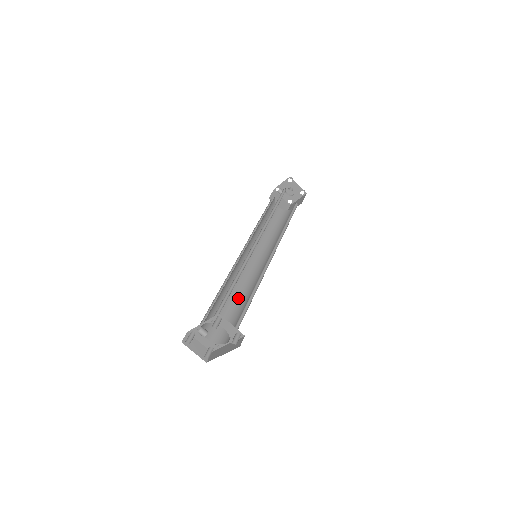
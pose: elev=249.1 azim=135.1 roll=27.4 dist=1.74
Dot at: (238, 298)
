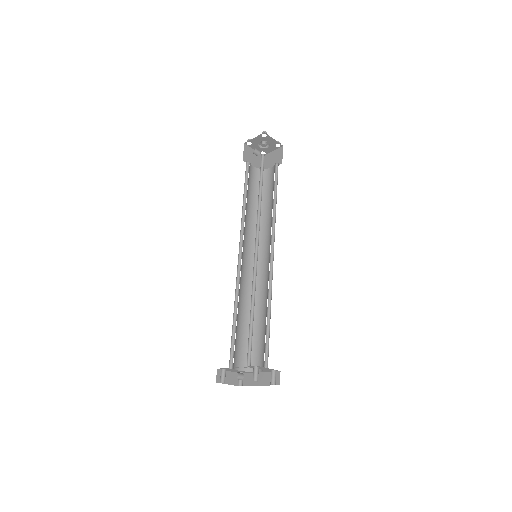
Dot at: occluded
